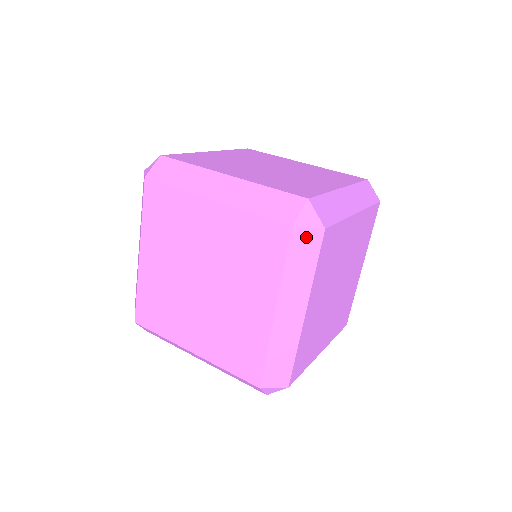
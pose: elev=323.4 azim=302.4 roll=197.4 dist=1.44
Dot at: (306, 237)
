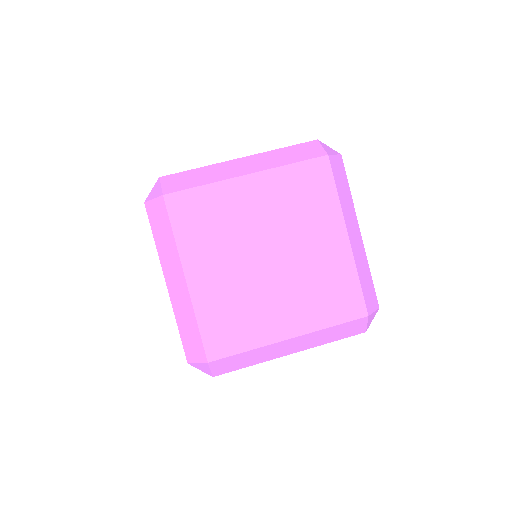
Dot at: (336, 163)
